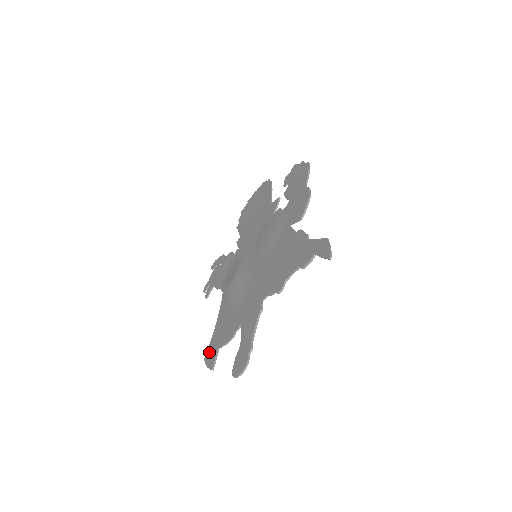
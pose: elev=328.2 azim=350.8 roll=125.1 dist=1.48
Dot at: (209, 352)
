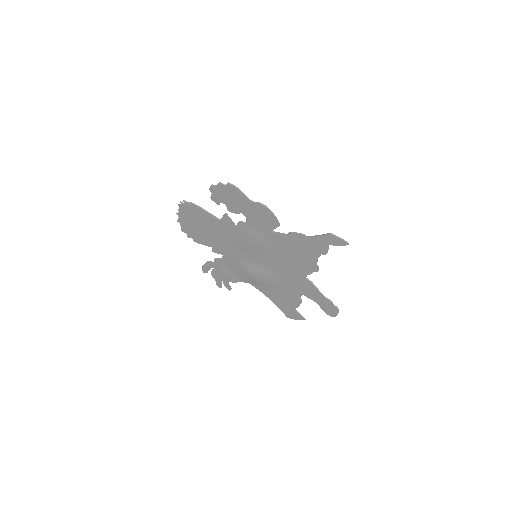
Dot at: (288, 314)
